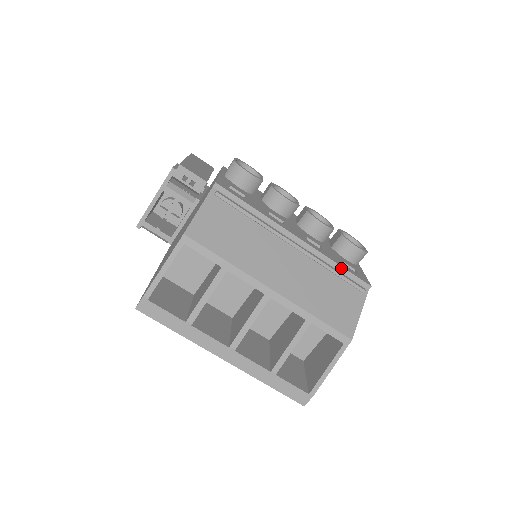
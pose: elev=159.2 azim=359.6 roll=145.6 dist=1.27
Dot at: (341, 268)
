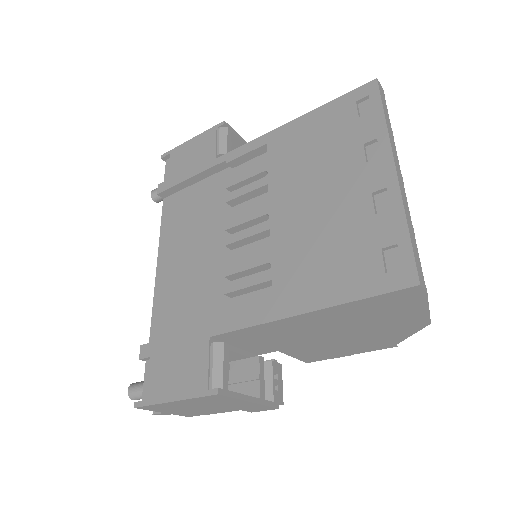
Dot at: occluded
